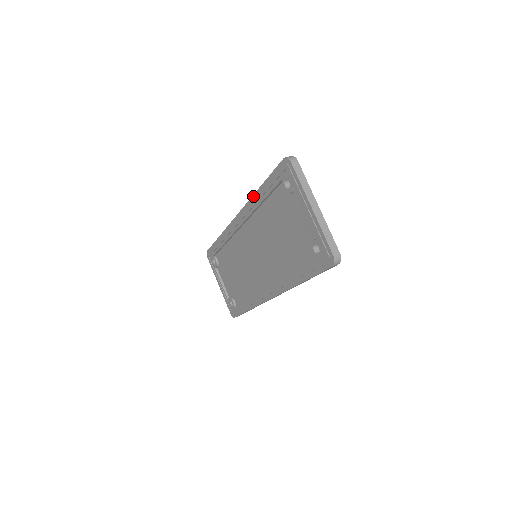
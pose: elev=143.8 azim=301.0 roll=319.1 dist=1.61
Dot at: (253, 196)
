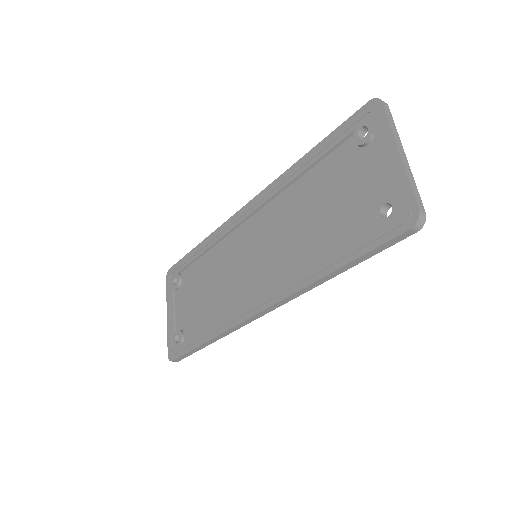
Dot at: (291, 167)
